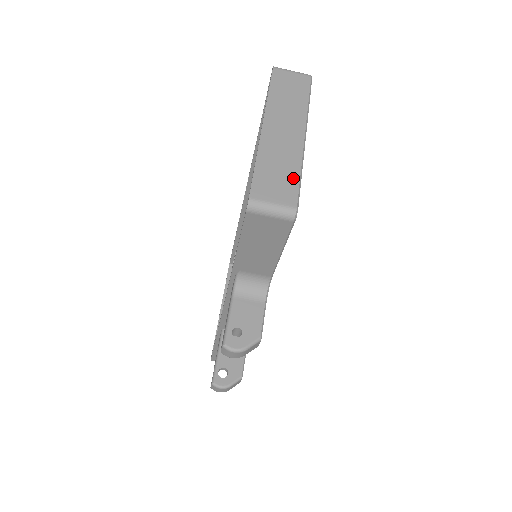
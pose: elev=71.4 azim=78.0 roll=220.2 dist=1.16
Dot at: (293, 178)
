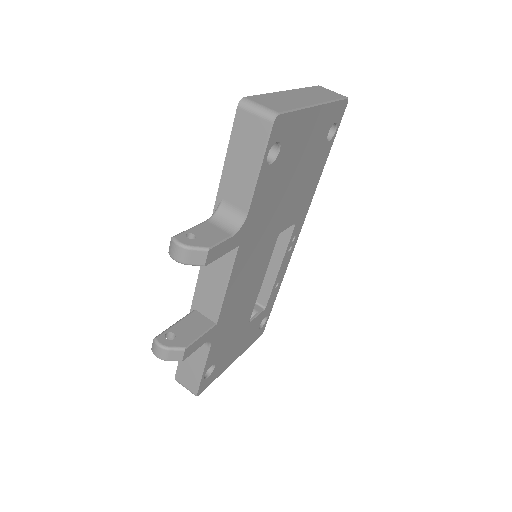
Dot at: (289, 107)
